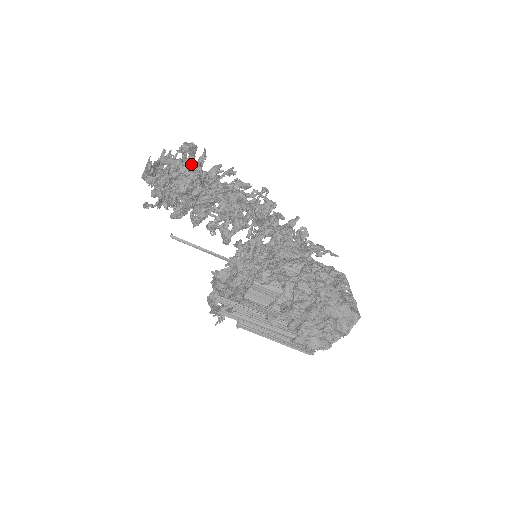
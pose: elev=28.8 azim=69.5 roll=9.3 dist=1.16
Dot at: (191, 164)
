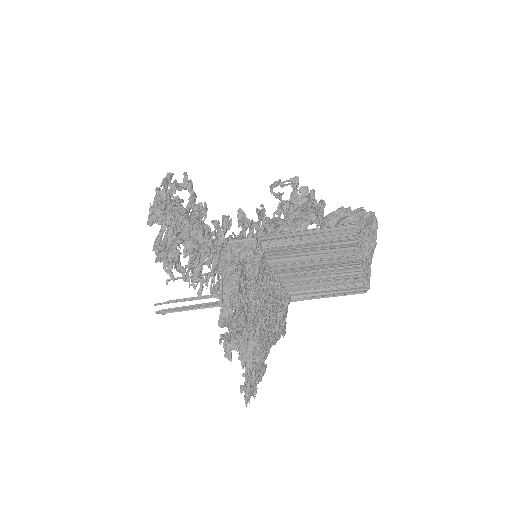
Dot at: occluded
